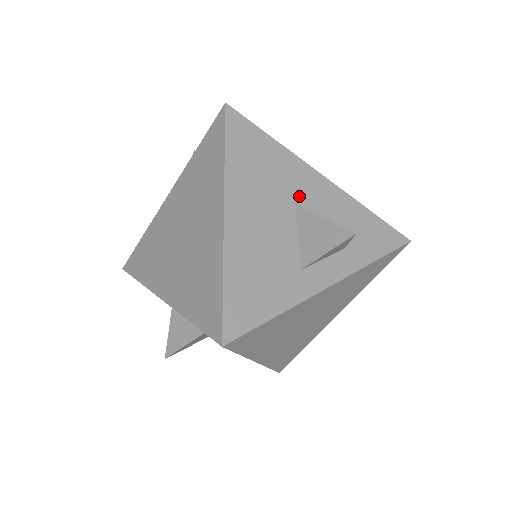
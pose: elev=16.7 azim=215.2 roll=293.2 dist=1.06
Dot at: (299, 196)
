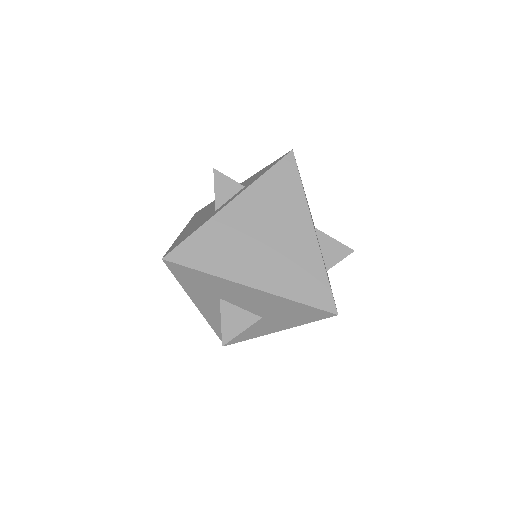
Dot at: occluded
